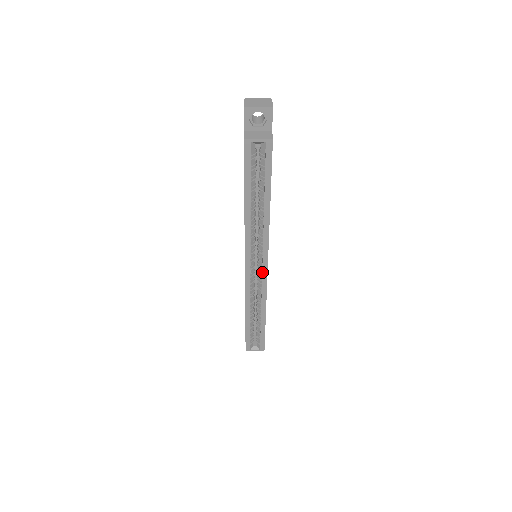
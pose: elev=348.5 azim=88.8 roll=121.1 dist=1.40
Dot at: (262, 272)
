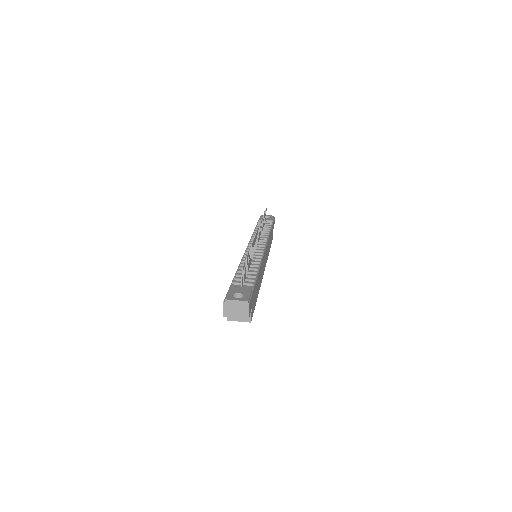
Dot at: occluded
